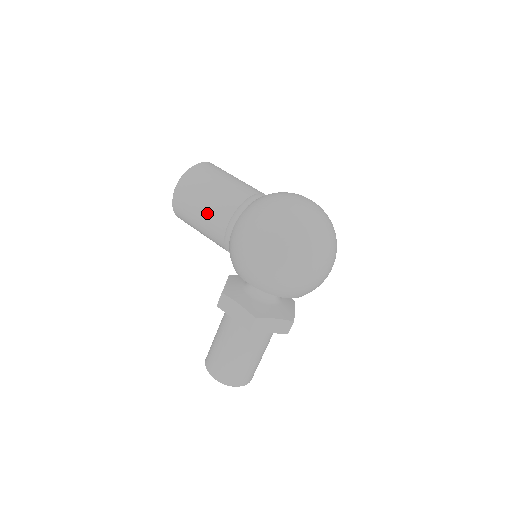
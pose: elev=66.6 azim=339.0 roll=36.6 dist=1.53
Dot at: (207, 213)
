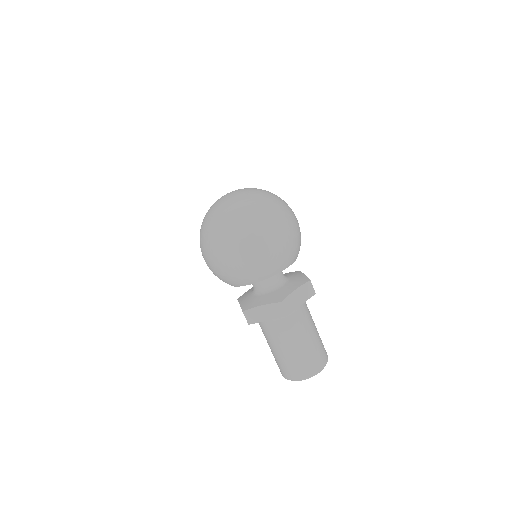
Dot at: occluded
